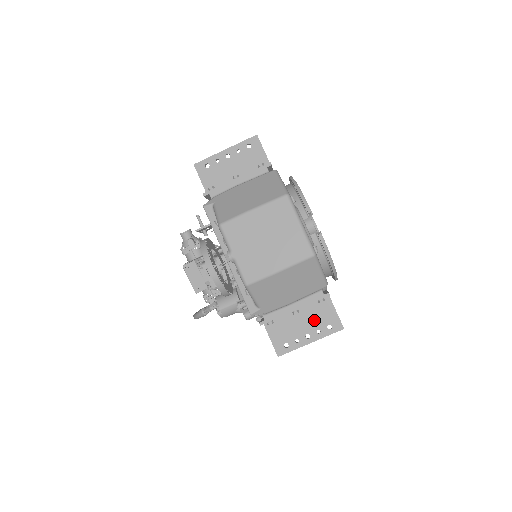
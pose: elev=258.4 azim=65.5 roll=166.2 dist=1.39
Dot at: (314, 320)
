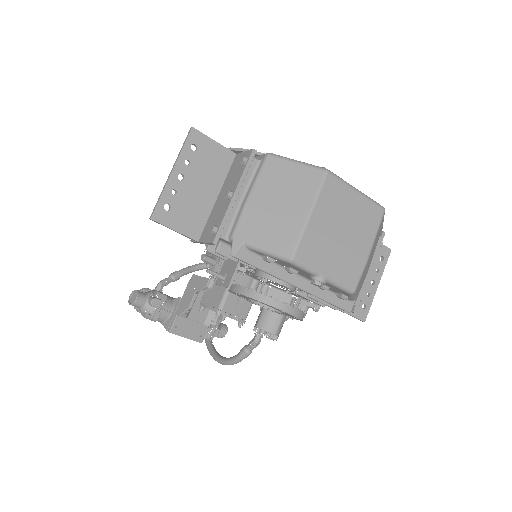
Dot at: occluded
